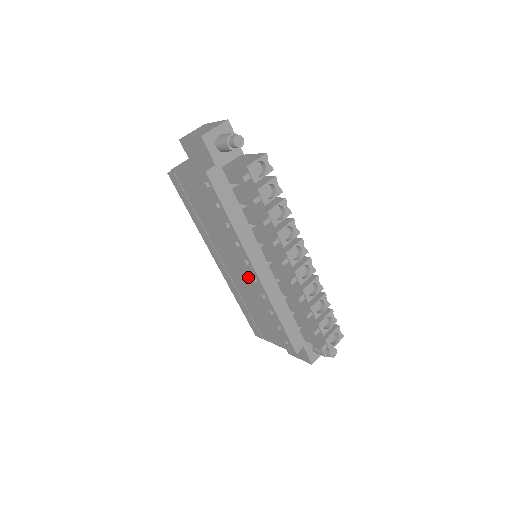
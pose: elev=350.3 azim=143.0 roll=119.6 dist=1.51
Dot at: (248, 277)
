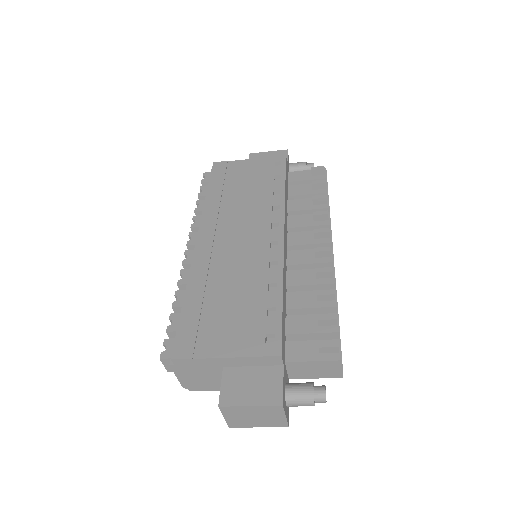
Dot at: (260, 243)
